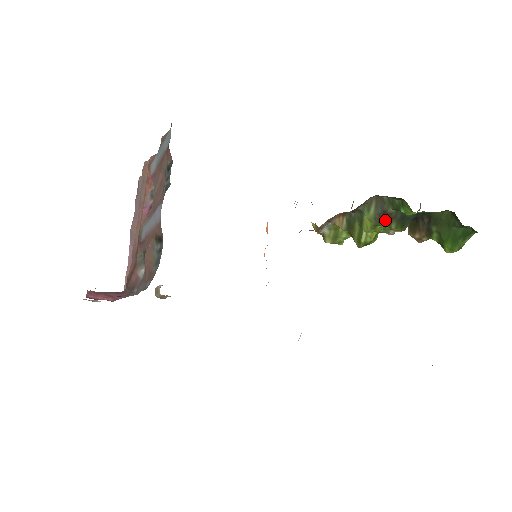
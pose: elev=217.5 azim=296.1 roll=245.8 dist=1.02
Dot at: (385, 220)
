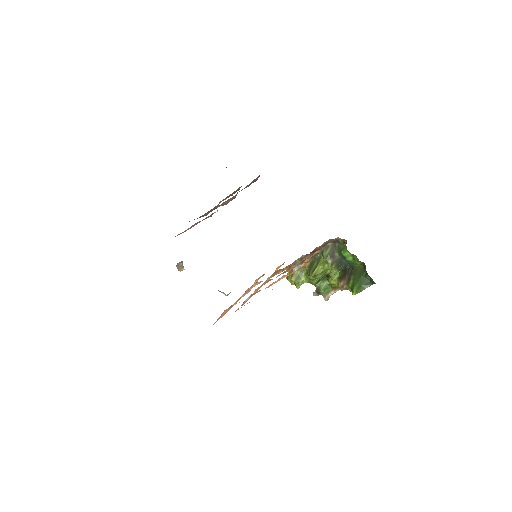
Dot at: (331, 260)
